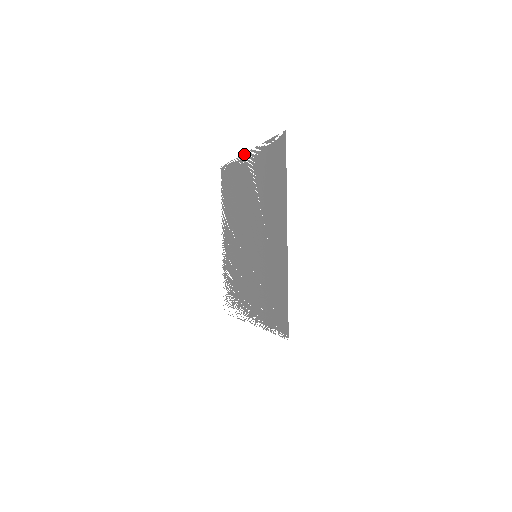
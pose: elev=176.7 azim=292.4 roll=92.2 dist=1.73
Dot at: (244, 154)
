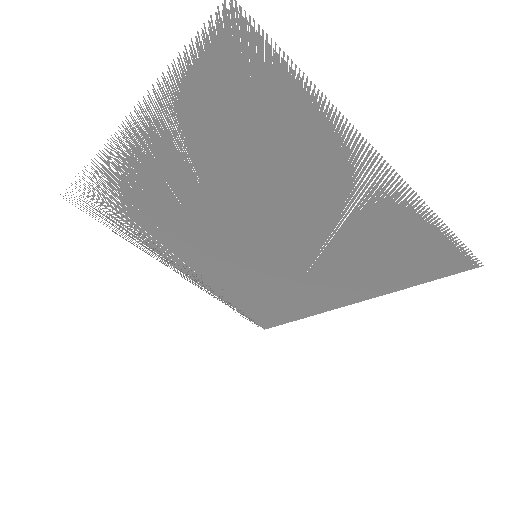
Dot at: occluded
